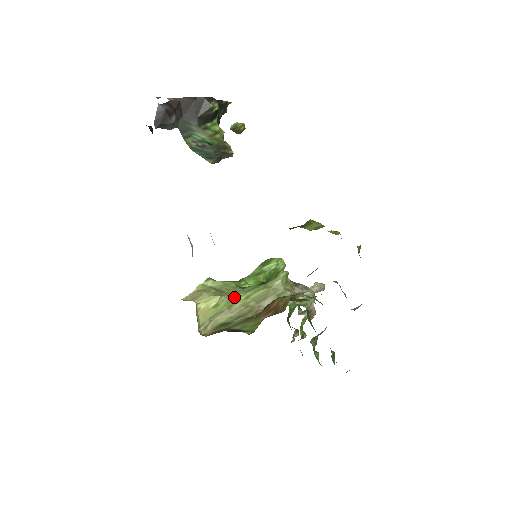
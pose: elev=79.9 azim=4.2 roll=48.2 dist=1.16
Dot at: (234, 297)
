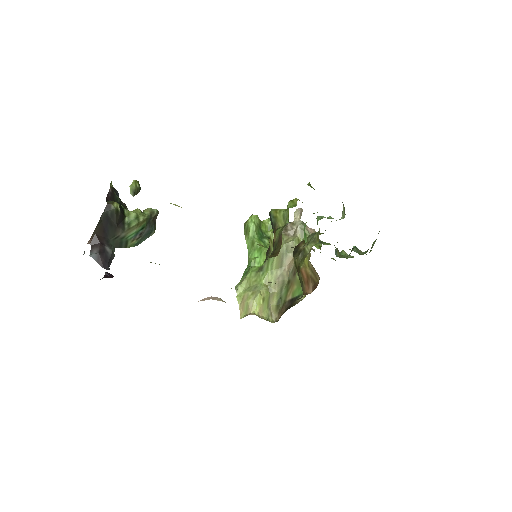
Dot at: (265, 282)
